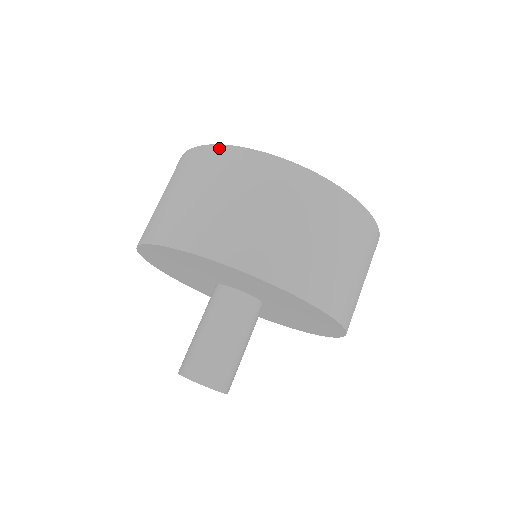
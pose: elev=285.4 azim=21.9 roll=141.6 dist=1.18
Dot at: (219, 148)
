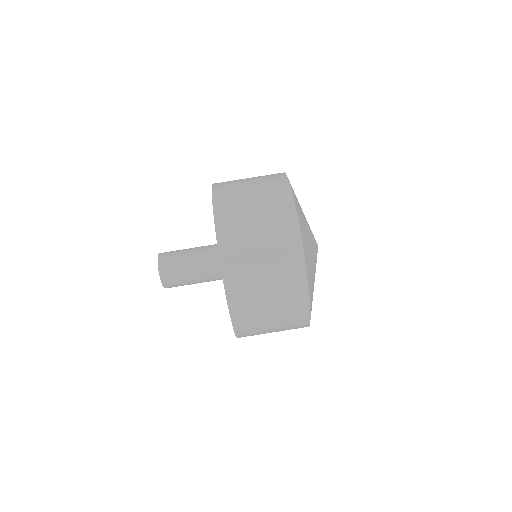
Dot at: (289, 194)
